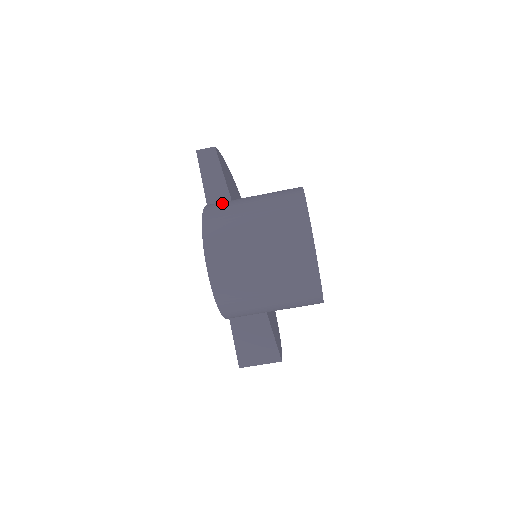
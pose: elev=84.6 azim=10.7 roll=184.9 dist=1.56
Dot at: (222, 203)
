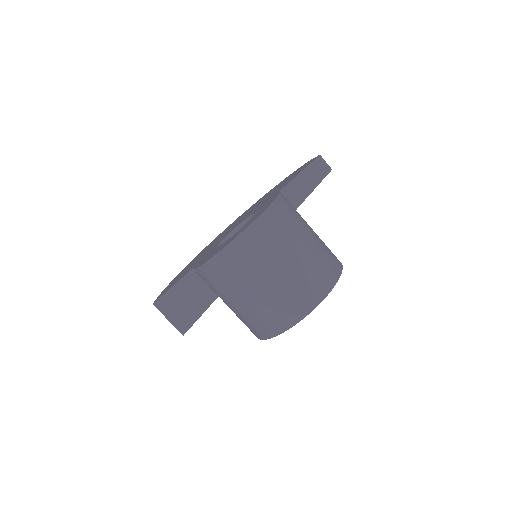
Dot at: (292, 206)
